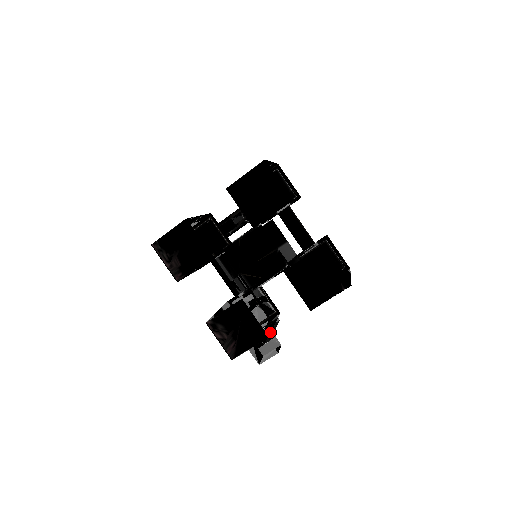
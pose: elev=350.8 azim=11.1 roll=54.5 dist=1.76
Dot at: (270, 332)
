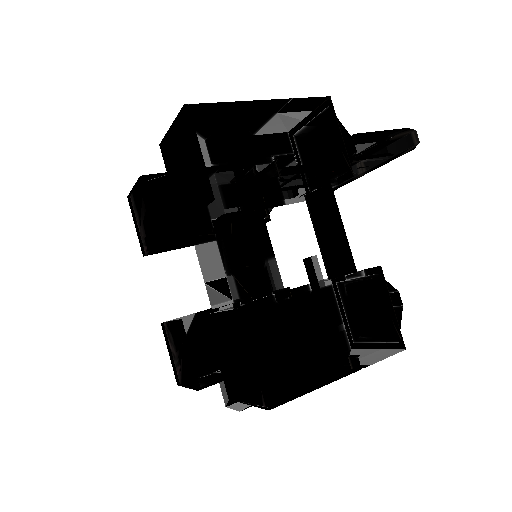
Dot at: (220, 381)
